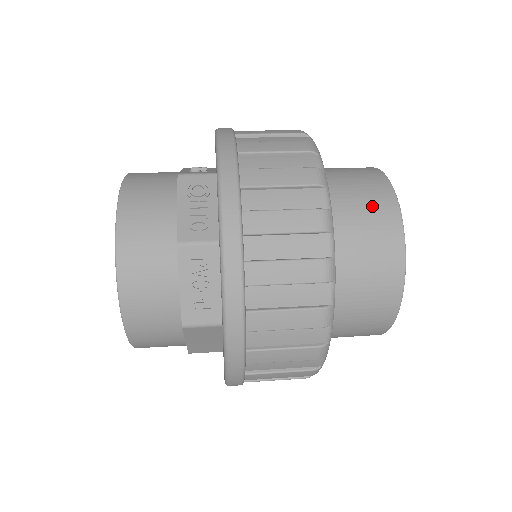
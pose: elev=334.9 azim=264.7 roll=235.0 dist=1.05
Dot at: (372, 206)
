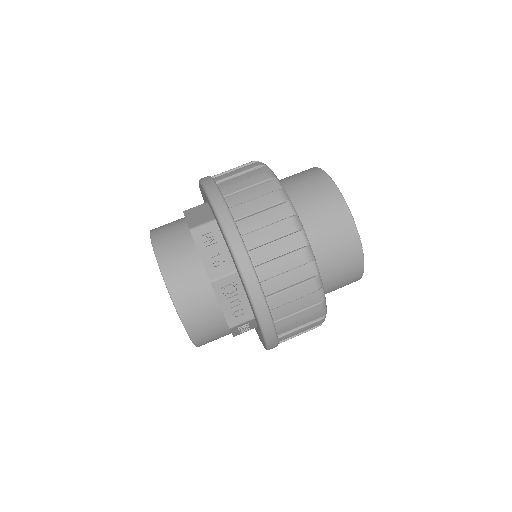
Dot at: (345, 258)
